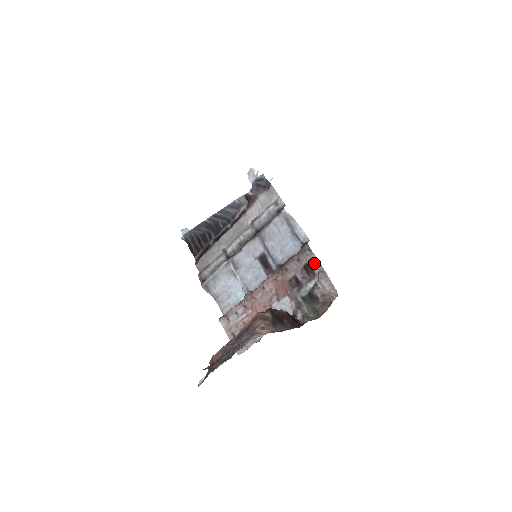
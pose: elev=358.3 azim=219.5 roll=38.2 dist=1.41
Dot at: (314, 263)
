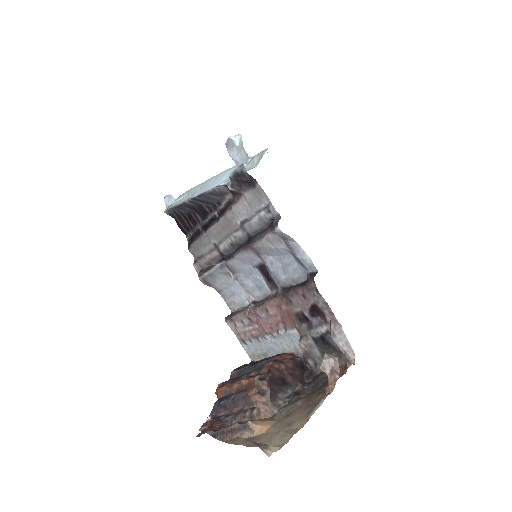
Dot at: (324, 308)
